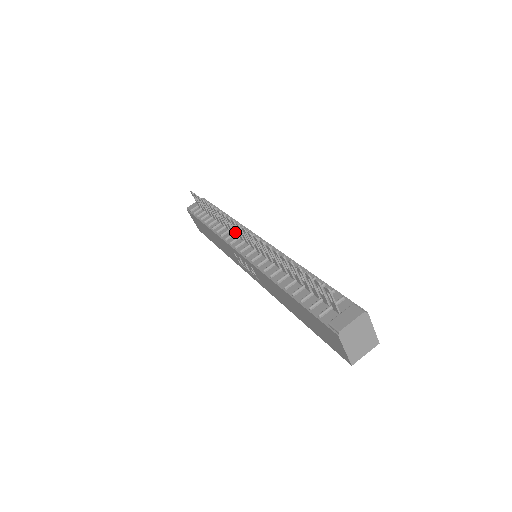
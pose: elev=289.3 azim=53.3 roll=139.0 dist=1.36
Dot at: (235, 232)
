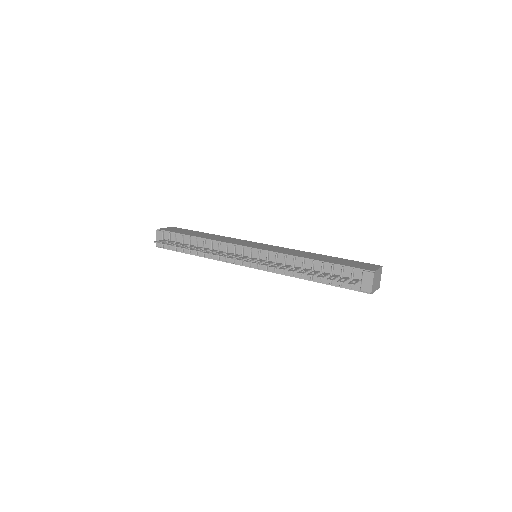
Dot at: occluded
